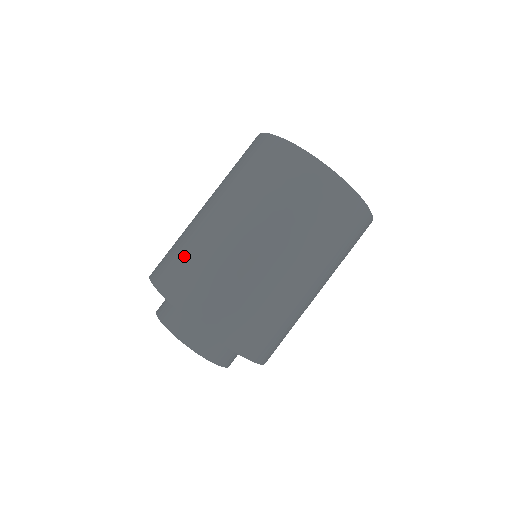
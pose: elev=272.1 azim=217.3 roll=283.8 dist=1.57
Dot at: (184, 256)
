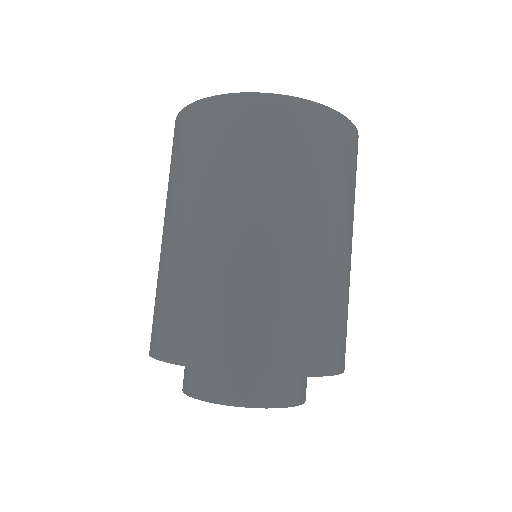
Dot at: (265, 310)
